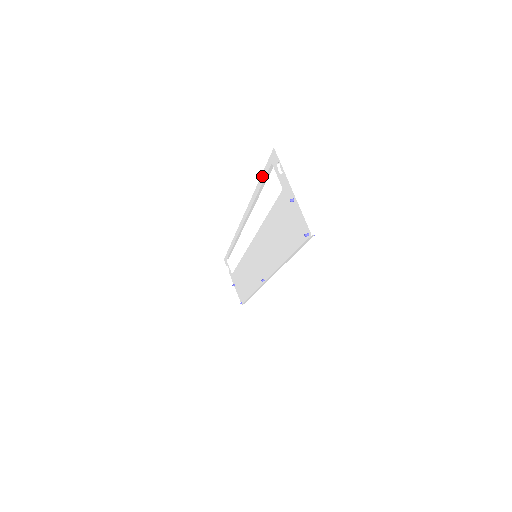
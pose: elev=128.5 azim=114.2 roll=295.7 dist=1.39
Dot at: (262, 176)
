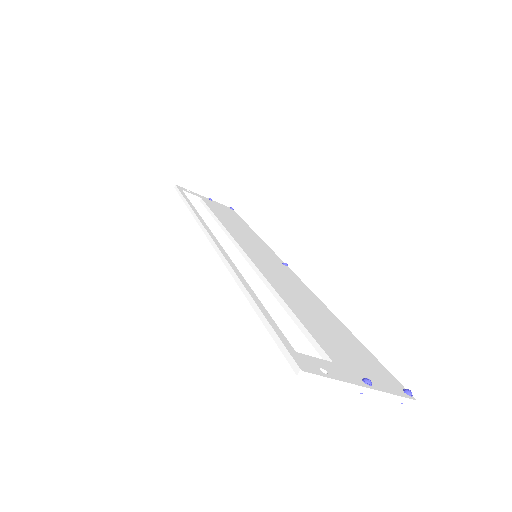
Dot at: (263, 323)
